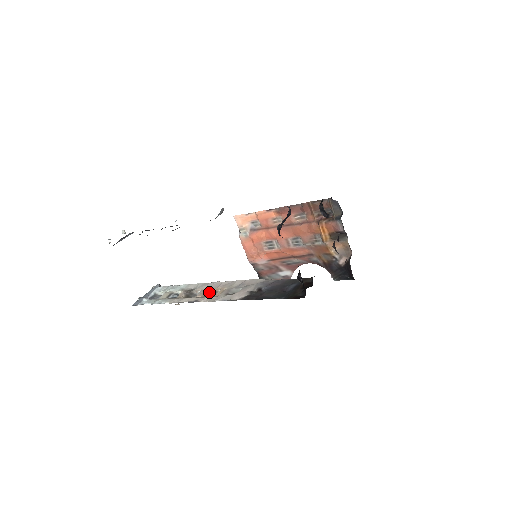
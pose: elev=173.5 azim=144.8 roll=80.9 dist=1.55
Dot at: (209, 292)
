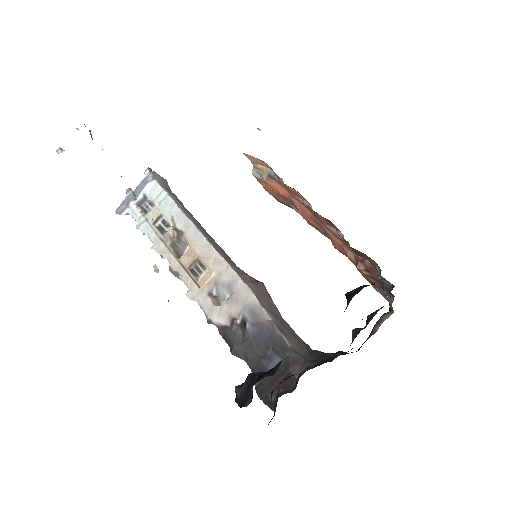
Dot at: (195, 263)
